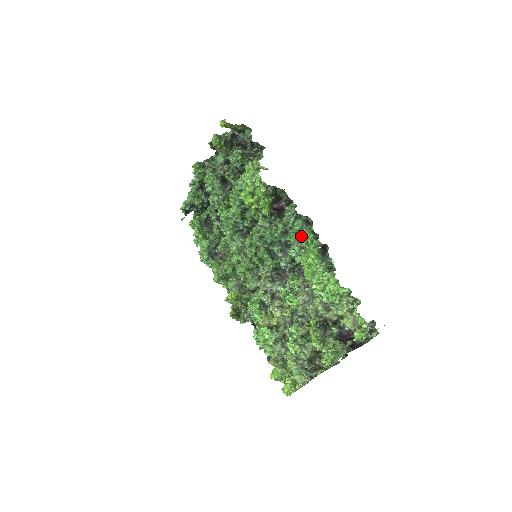
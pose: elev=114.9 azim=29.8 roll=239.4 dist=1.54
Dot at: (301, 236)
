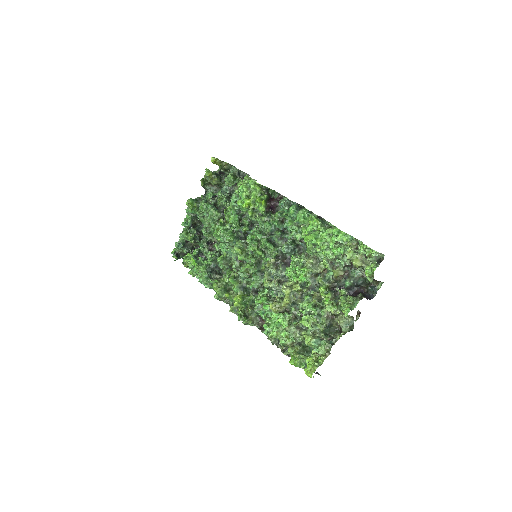
Dot at: (298, 215)
